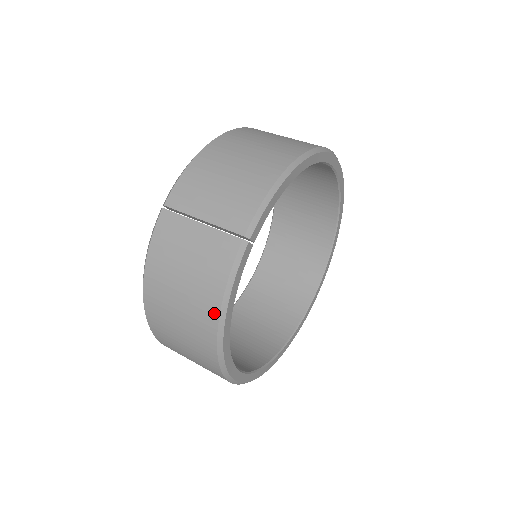
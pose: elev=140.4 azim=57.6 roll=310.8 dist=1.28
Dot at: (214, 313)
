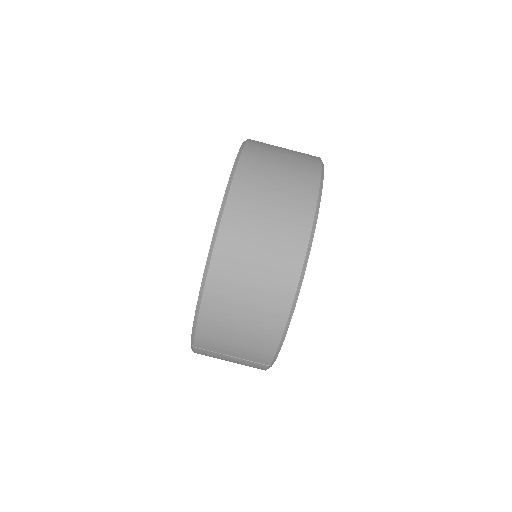
Dot at: occluded
